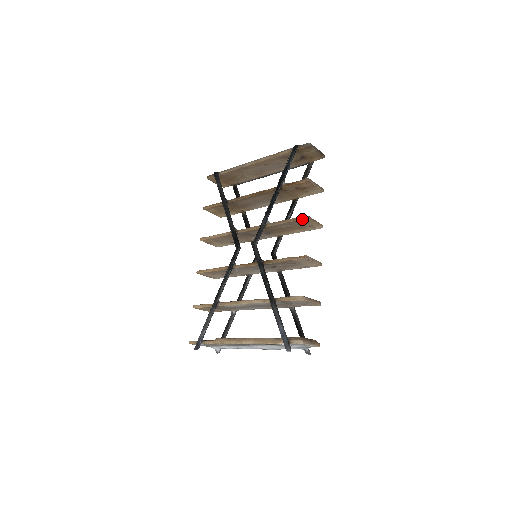
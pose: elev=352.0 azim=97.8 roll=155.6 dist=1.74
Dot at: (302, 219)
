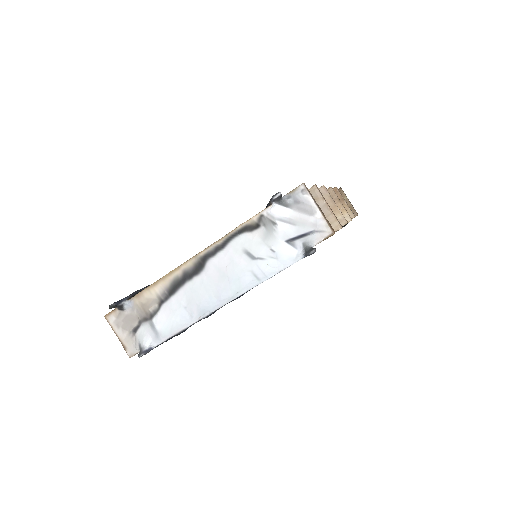
Dot at: occluded
